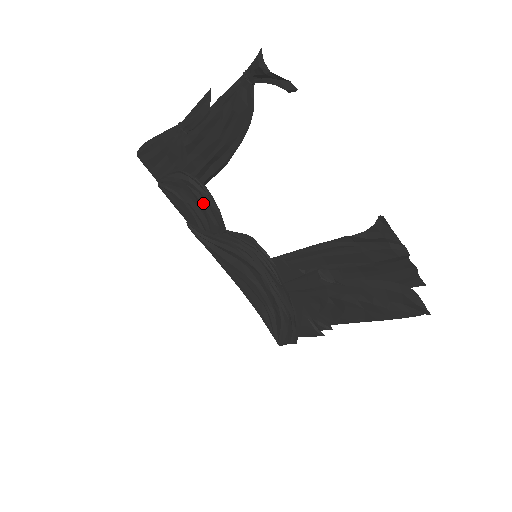
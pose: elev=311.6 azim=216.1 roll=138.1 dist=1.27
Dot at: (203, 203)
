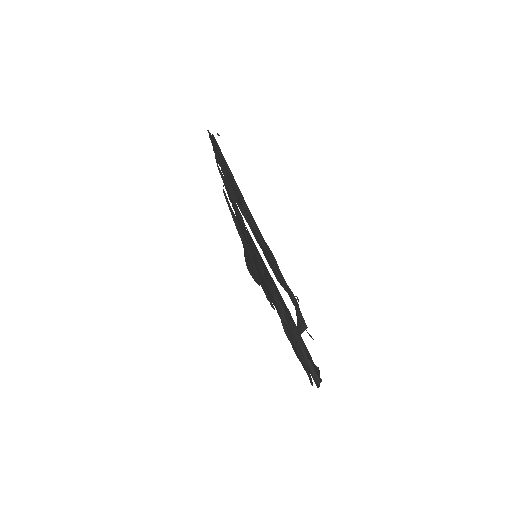
Dot at: (238, 216)
